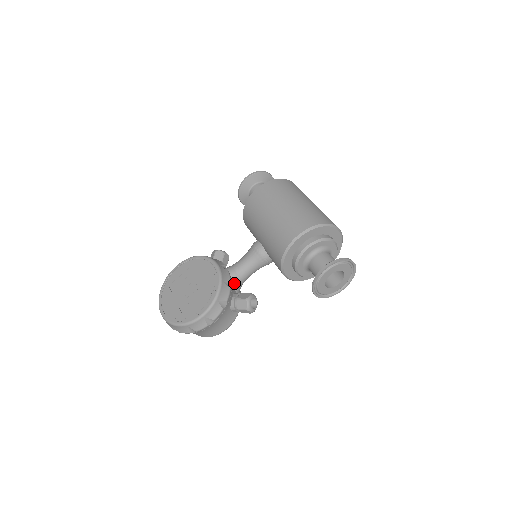
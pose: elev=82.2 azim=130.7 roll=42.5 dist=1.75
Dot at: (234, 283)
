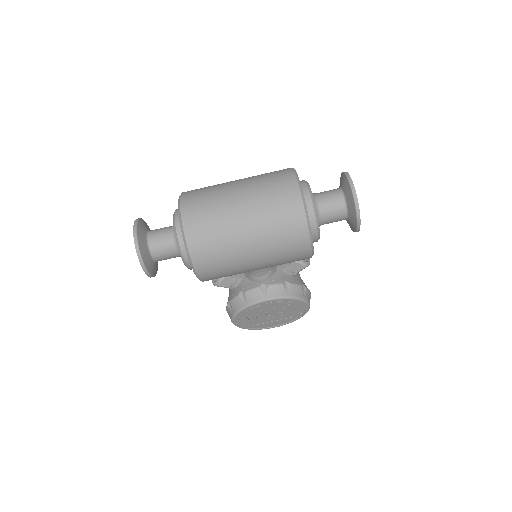
Dot at: (274, 273)
